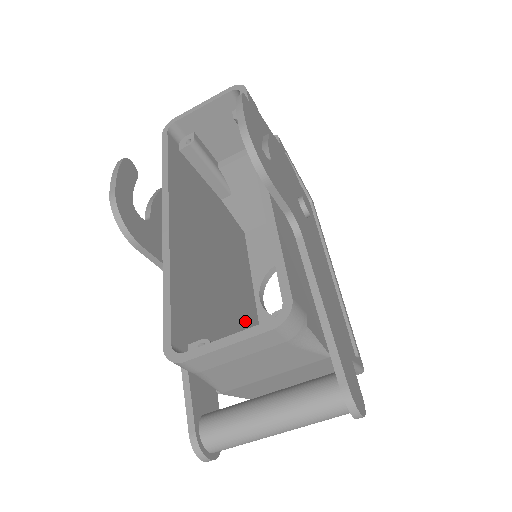
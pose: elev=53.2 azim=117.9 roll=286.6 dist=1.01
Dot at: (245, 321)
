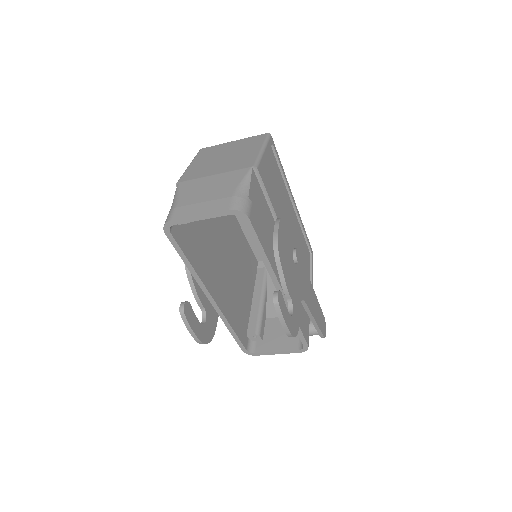
Dot at: (241, 250)
